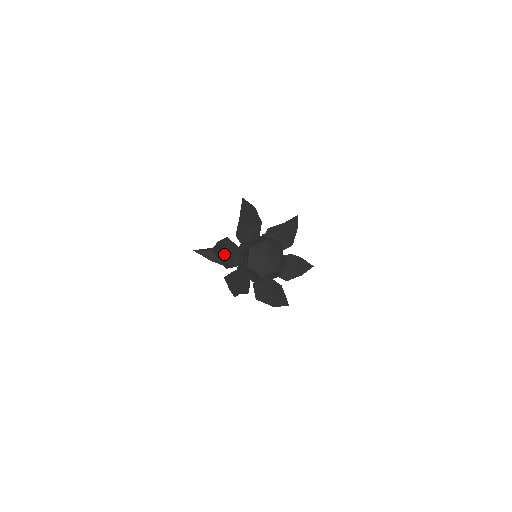
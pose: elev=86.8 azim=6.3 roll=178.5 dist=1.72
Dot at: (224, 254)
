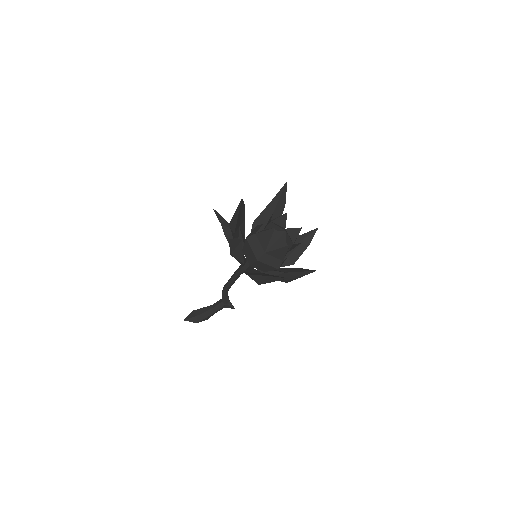
Dot at: (239, 224)
